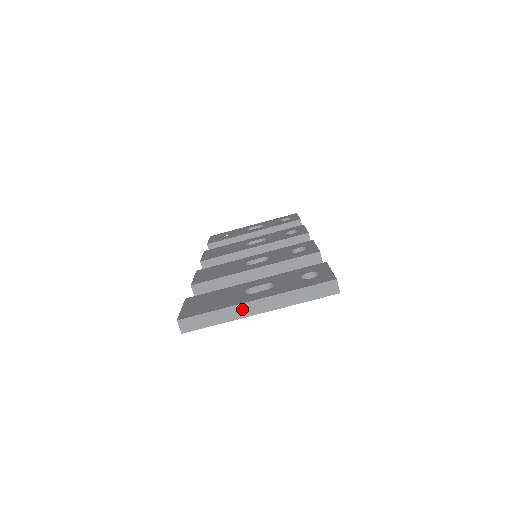
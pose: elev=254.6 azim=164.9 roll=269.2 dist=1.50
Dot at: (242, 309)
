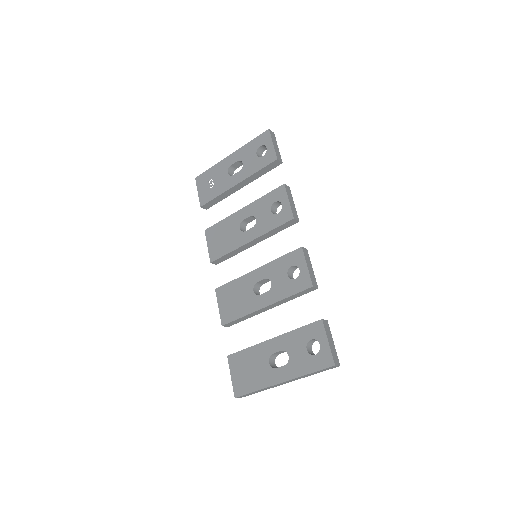
Dot at: (274, 386)
